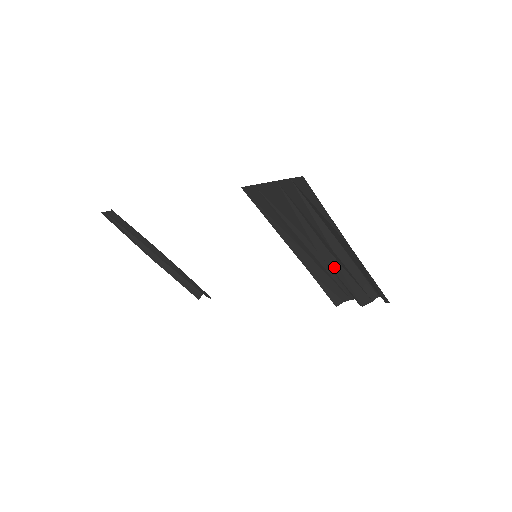
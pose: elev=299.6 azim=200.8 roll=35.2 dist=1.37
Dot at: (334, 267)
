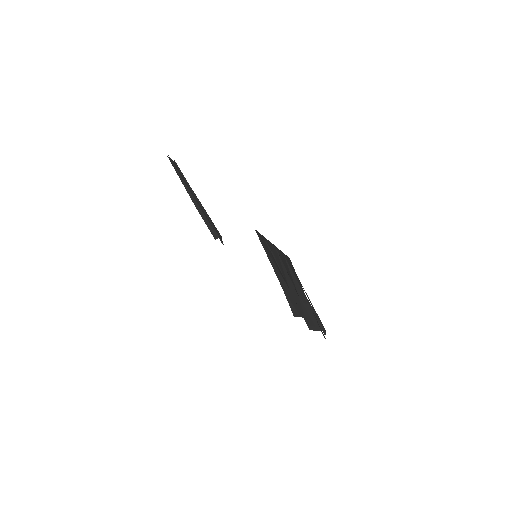
Dot at: (298, 302)
